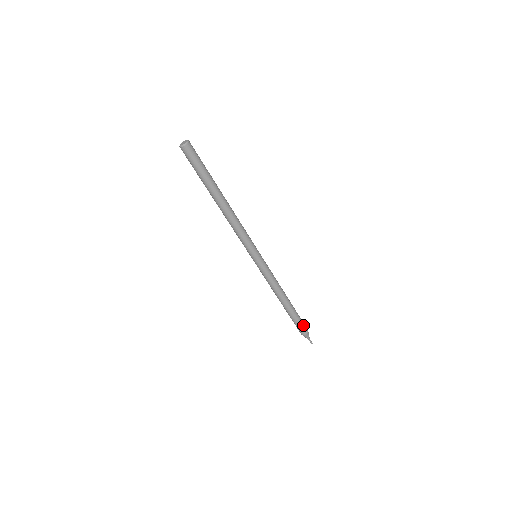
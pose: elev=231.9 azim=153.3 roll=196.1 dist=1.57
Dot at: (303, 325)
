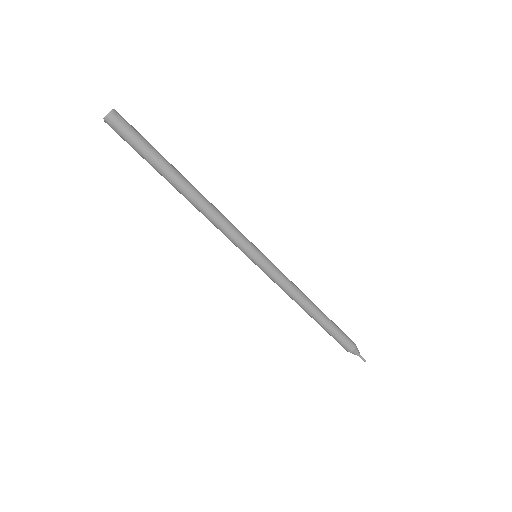
Dot at: (345, 340)
